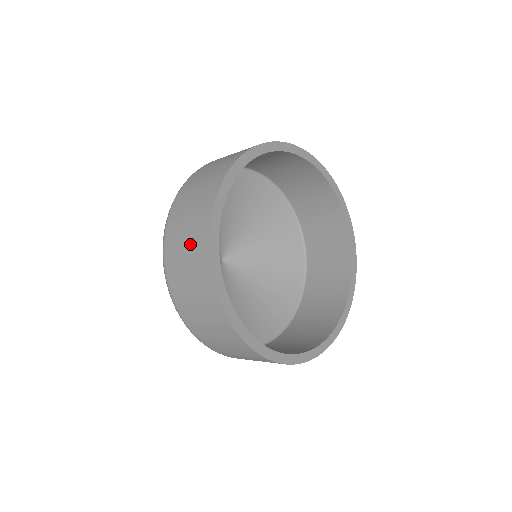
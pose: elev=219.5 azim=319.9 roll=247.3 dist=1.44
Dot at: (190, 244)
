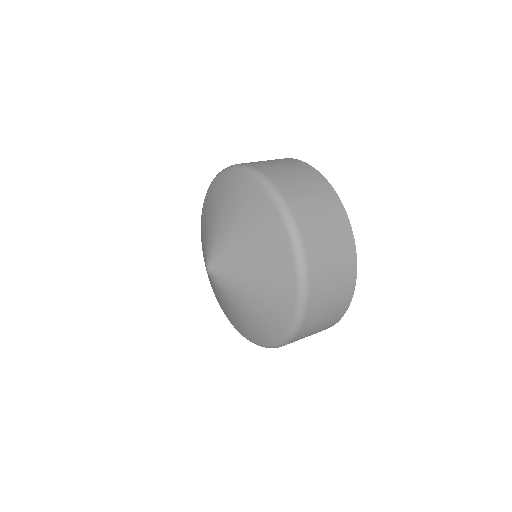
Dot at: (279, 161)
